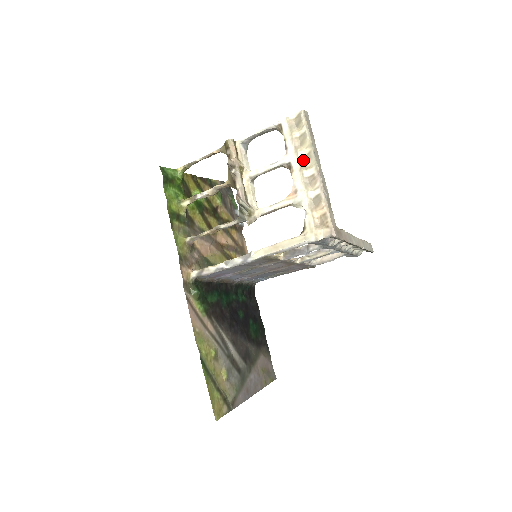
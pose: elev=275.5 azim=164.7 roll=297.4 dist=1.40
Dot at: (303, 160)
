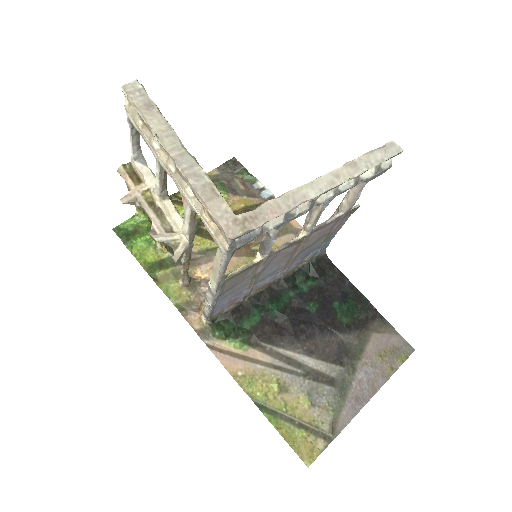
Dot at: (162, 150)
